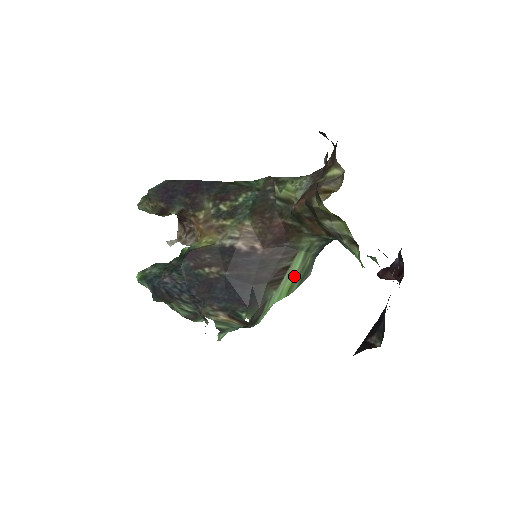
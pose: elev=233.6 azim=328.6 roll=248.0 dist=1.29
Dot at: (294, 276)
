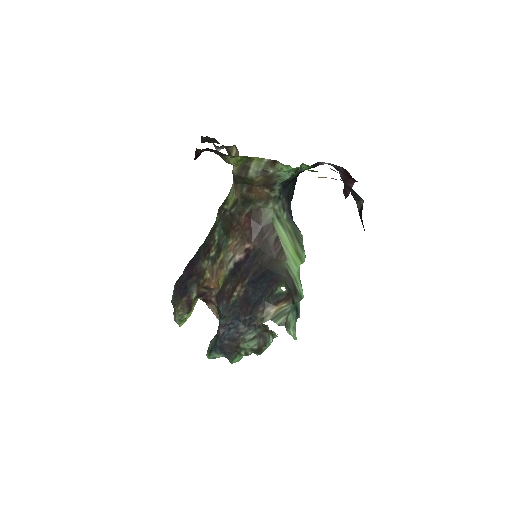
Dot at: (289, 242)
